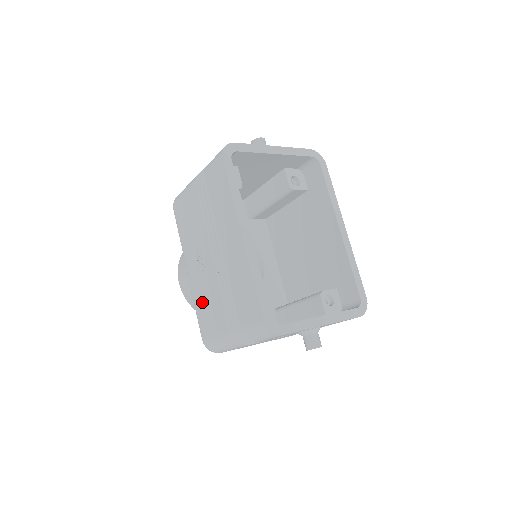
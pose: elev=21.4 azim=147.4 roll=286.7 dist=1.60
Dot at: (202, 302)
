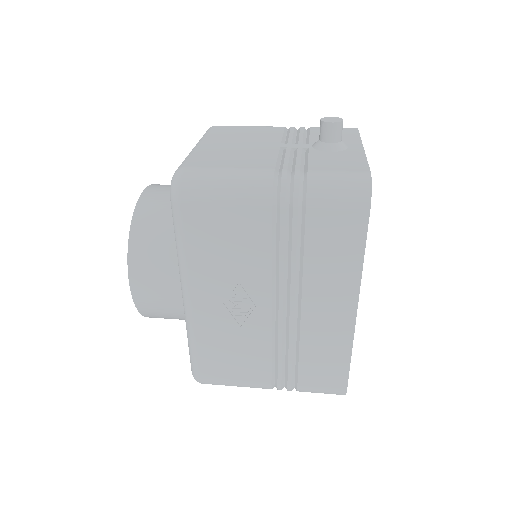
Dot at: (218, 344)
